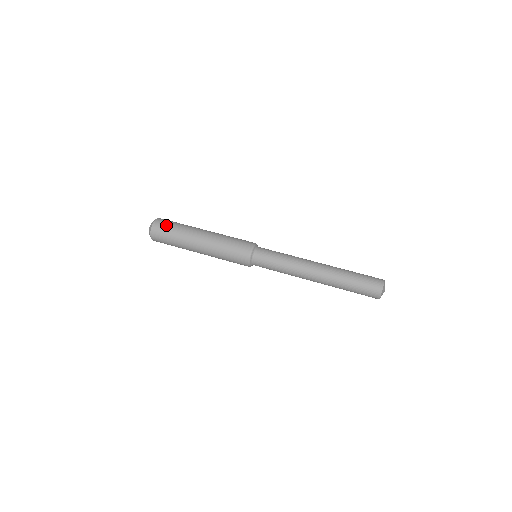
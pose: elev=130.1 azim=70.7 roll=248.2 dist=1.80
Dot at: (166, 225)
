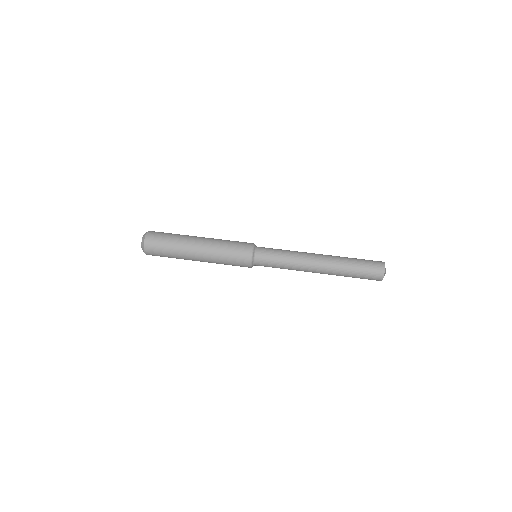
Dot at: (158, 243)
